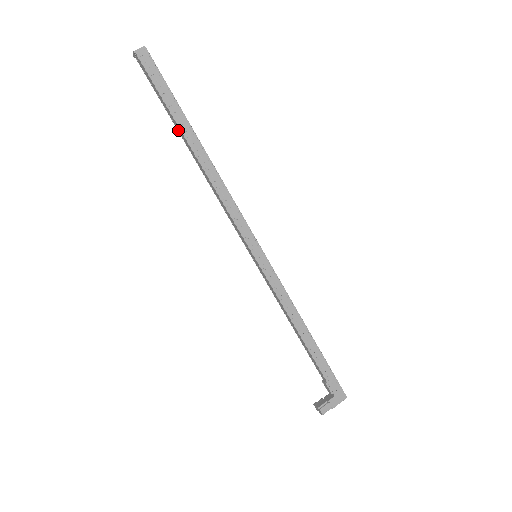
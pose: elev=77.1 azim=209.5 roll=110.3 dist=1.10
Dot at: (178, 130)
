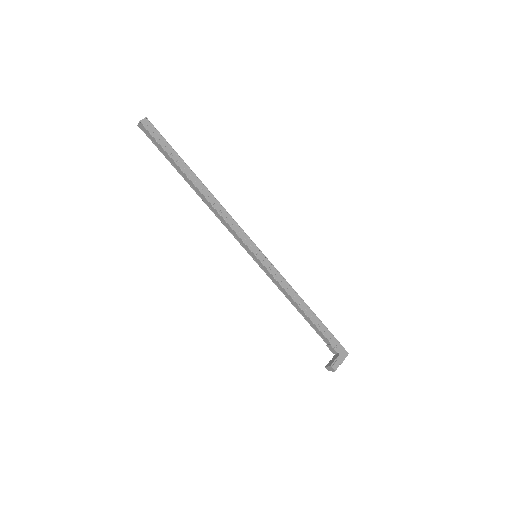
Dot at: (180, 173)
